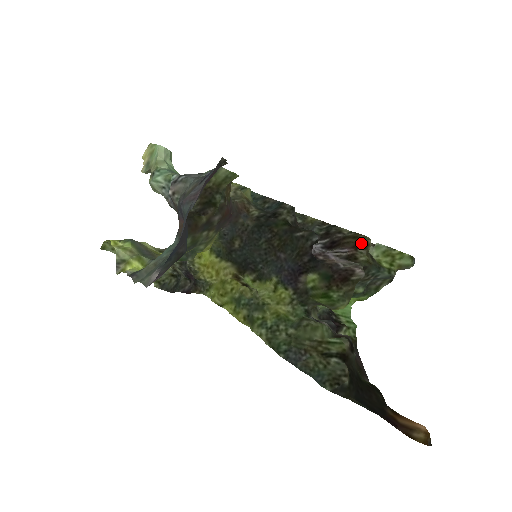
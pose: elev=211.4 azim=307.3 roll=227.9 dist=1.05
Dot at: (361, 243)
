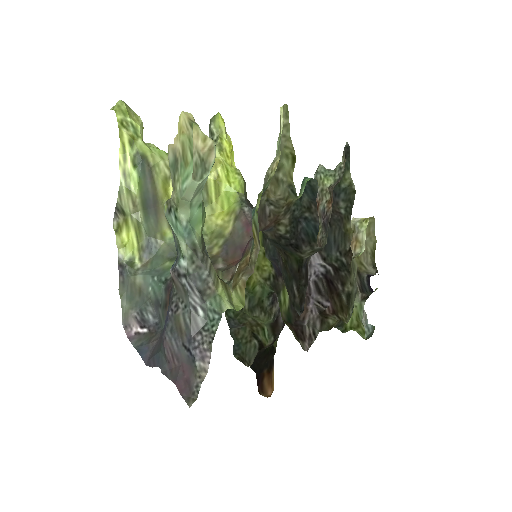
Dot at: (340, 317)
